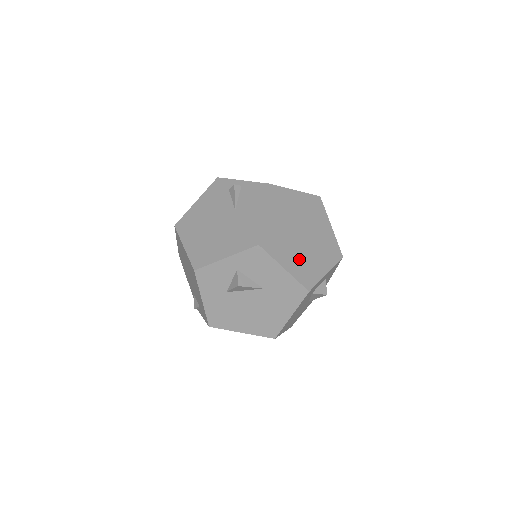
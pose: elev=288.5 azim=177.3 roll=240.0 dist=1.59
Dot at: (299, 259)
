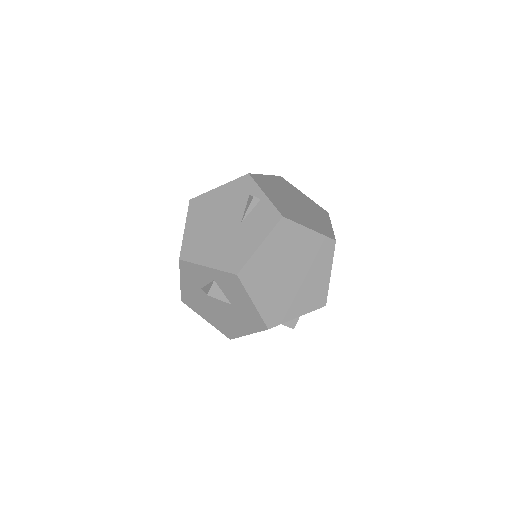
Dot at: (274, 297)
